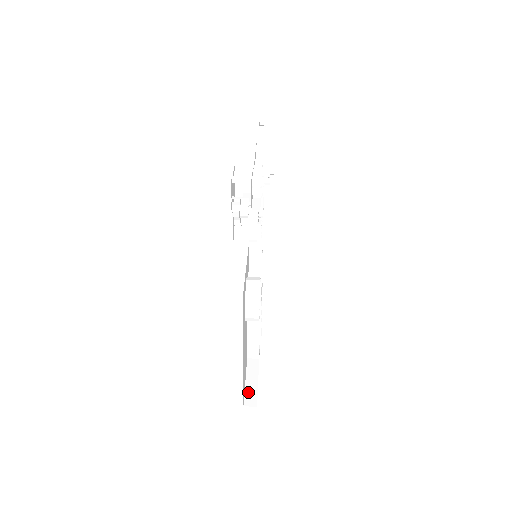
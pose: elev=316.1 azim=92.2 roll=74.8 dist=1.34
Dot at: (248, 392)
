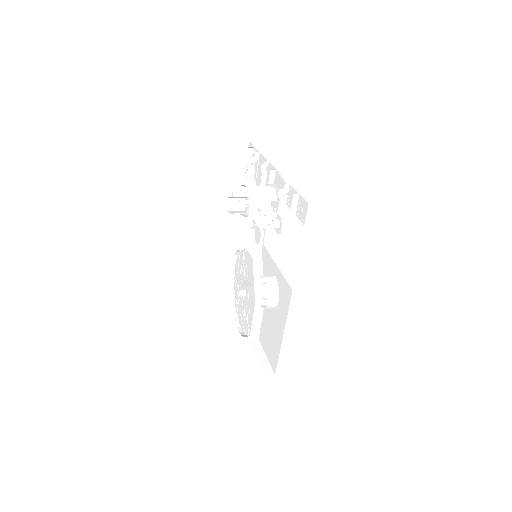
Dot at: (263, 366)
